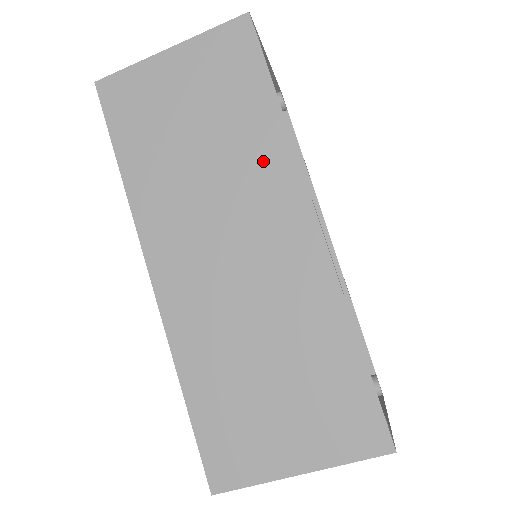
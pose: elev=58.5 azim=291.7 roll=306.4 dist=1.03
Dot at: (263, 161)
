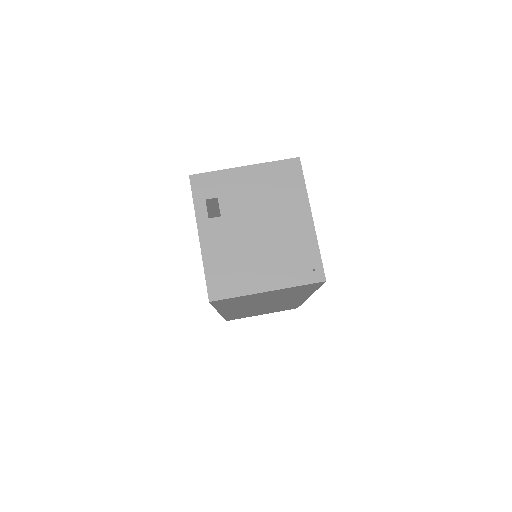
Dot at: occluded
